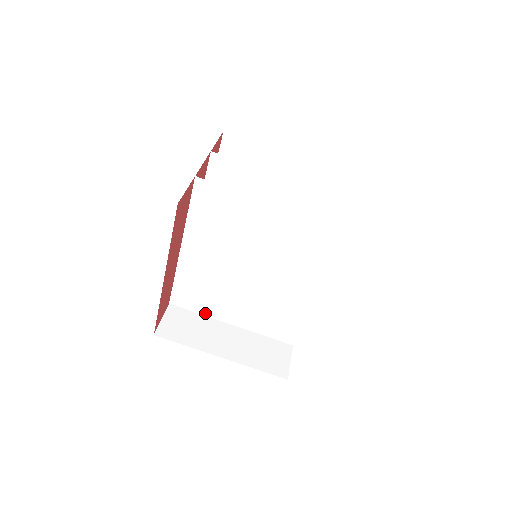
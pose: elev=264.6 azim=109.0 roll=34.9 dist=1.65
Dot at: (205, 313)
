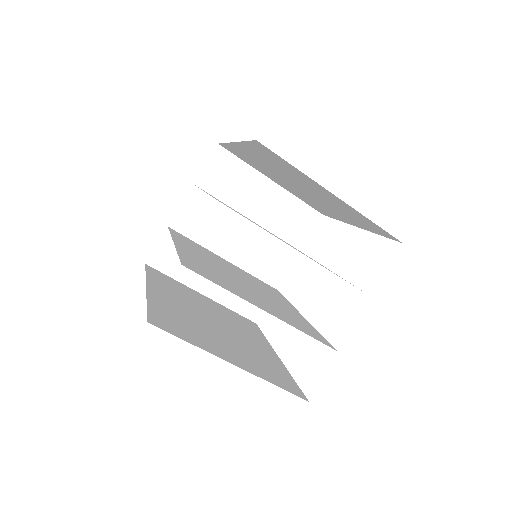
Dot at: (201, 246)
